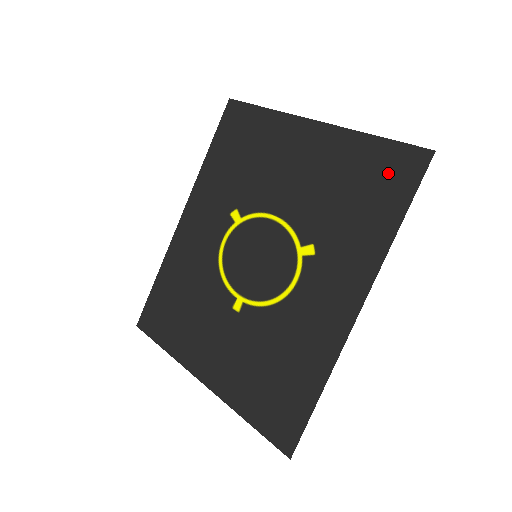
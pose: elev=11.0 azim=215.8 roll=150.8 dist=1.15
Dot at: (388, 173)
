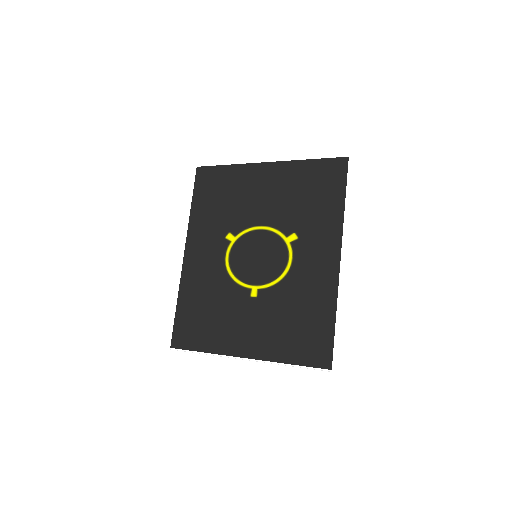
Dot at: (326, 177)
